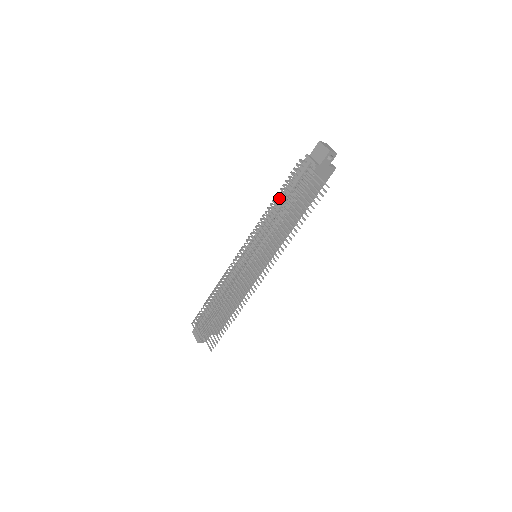
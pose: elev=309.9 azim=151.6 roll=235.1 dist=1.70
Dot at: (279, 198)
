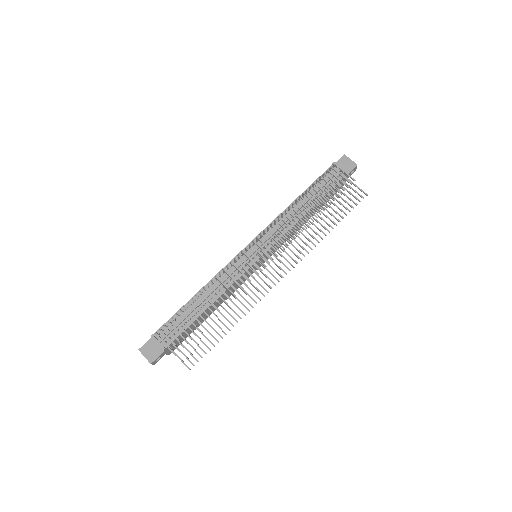
Dot at: (298, 198)
